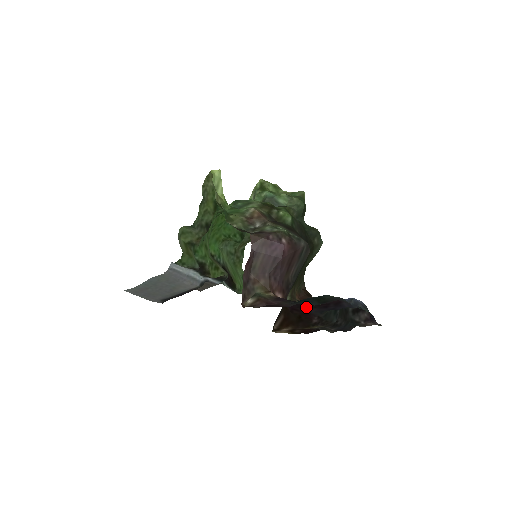
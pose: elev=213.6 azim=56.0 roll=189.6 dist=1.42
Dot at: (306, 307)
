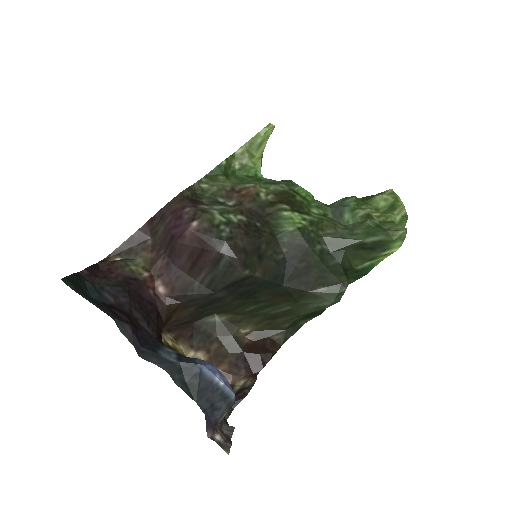
Dot at: (143, 314)
